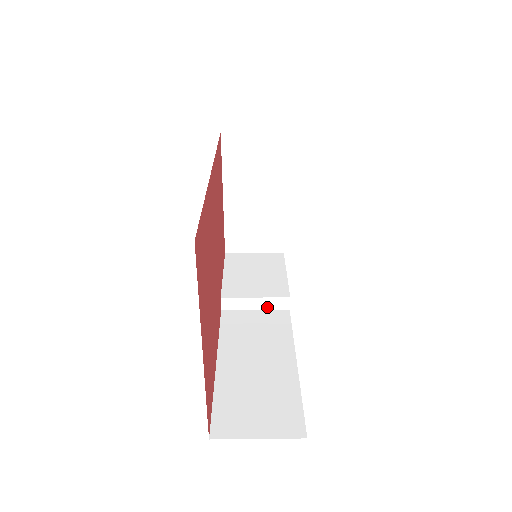
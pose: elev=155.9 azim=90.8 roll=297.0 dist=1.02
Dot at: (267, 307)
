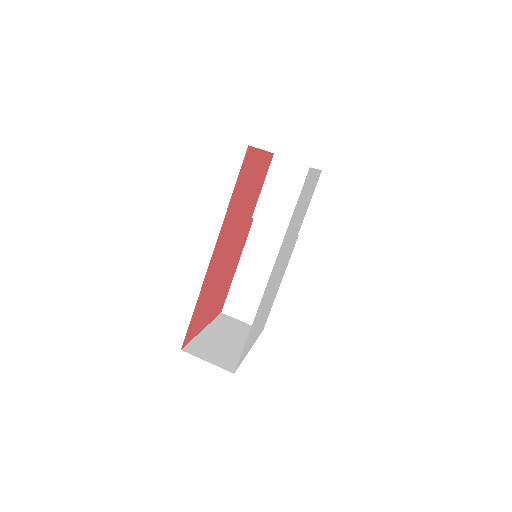
Dot at: occluded
